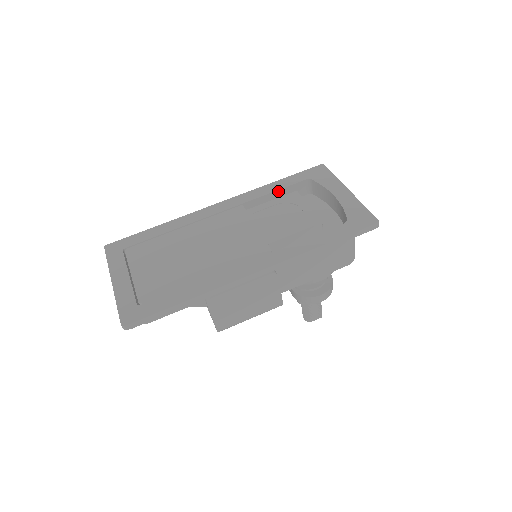
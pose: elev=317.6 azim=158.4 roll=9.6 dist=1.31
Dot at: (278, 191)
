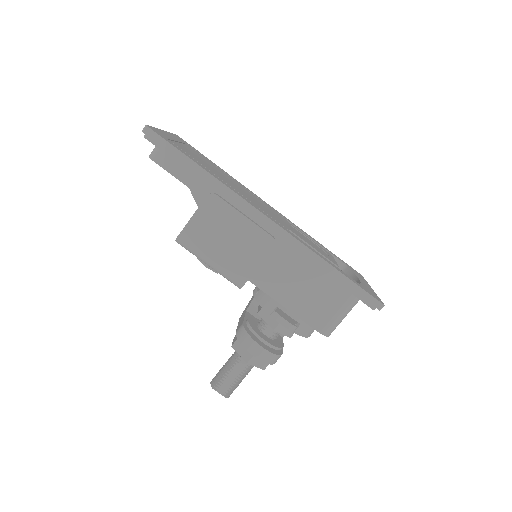
Dot at: occluded
